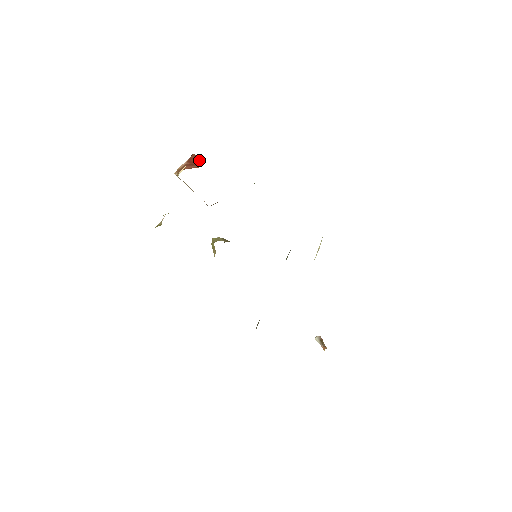
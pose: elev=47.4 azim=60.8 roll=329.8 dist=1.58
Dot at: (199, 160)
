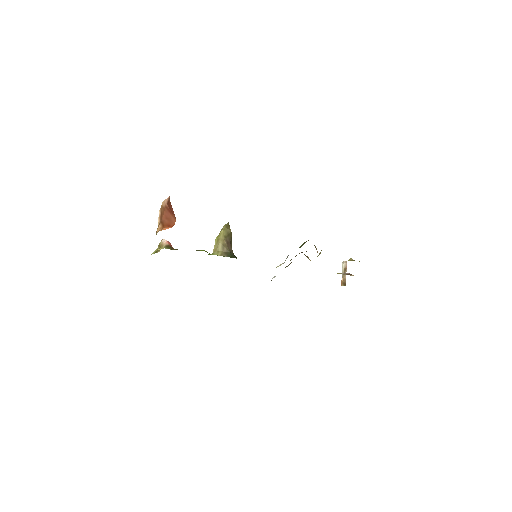
Dot at: (174, 214)
